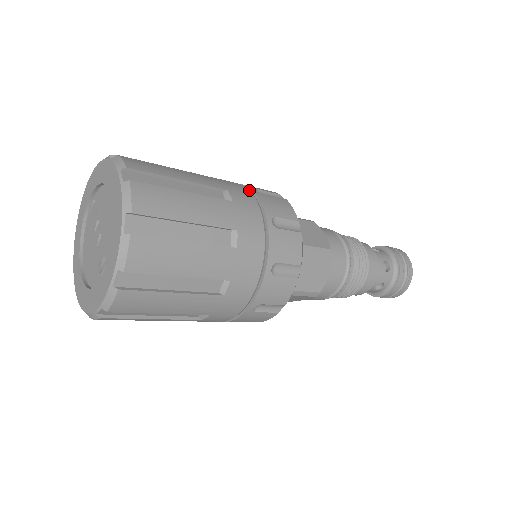
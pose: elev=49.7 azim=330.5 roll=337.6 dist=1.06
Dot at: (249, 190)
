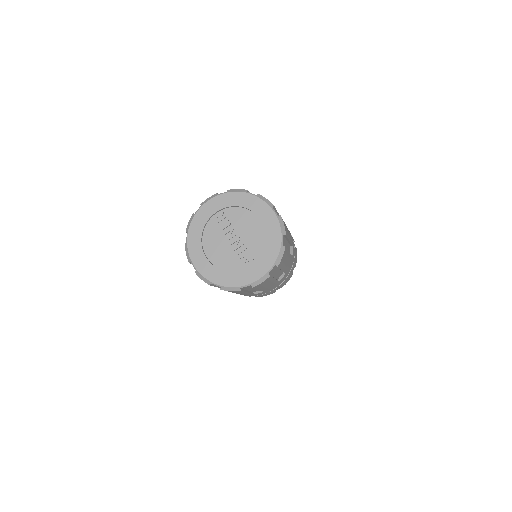
Dot at: occluded
